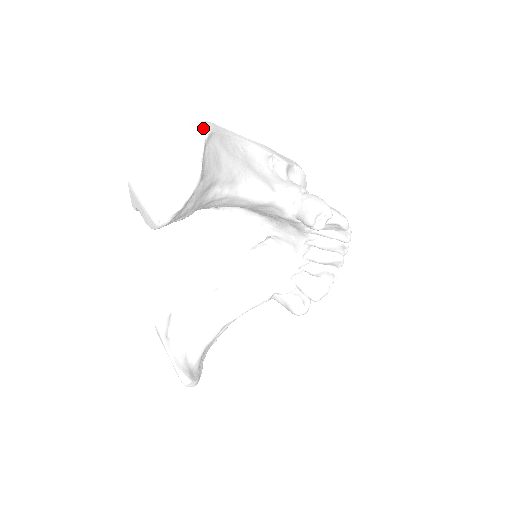
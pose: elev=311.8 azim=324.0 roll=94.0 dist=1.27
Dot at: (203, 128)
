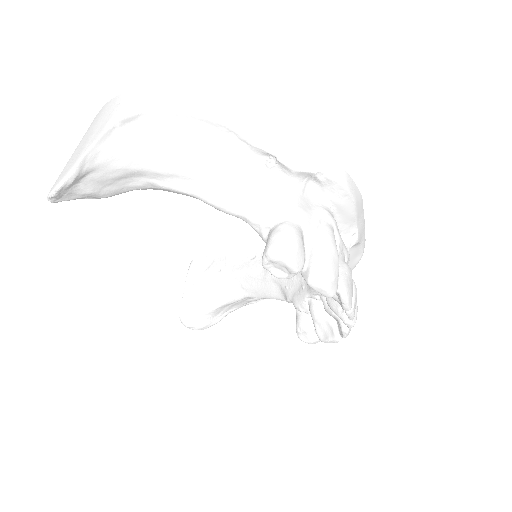
Dot at: (132, 104)
